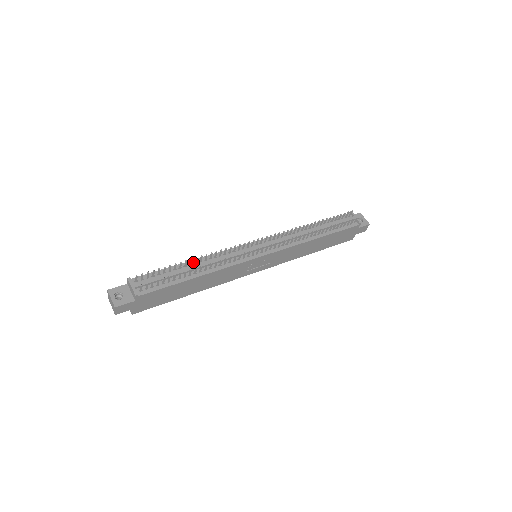
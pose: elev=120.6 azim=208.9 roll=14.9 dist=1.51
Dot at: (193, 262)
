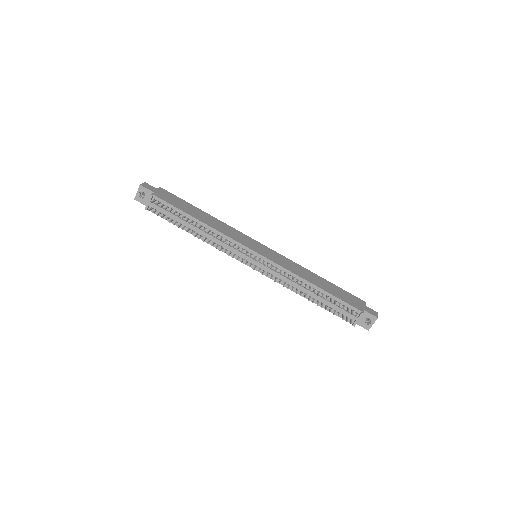
Dot at: (201, 224)
